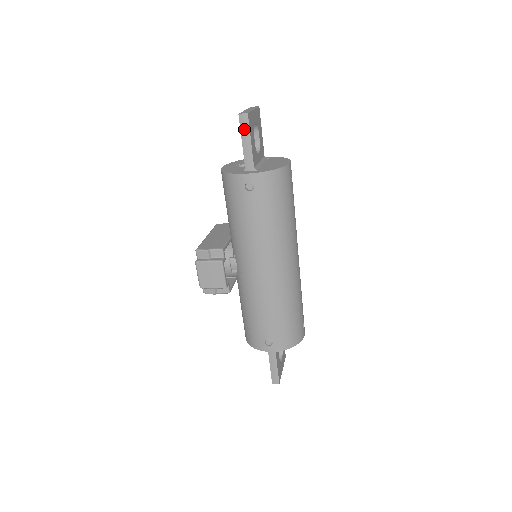
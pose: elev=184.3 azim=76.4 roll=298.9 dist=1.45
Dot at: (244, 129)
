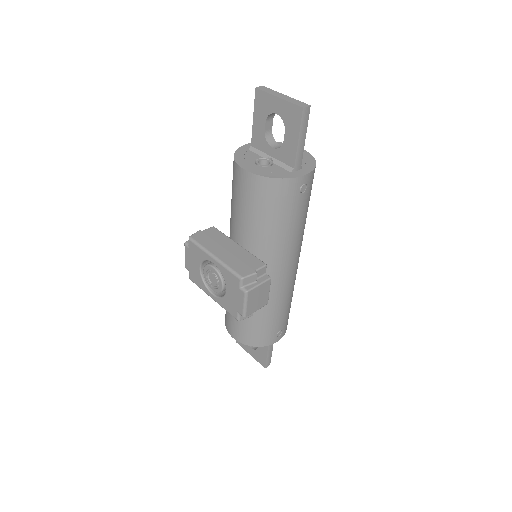
Dot at: (304, 124)
